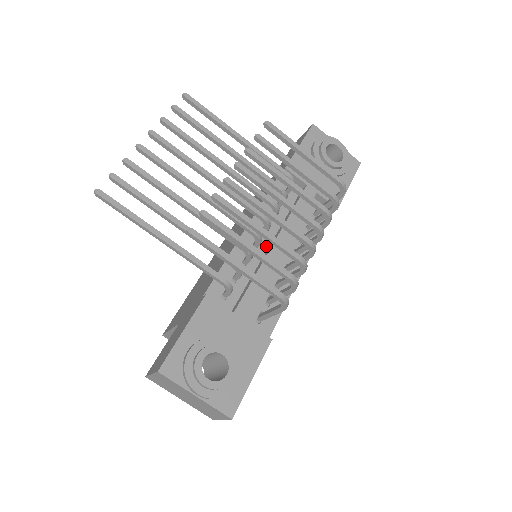
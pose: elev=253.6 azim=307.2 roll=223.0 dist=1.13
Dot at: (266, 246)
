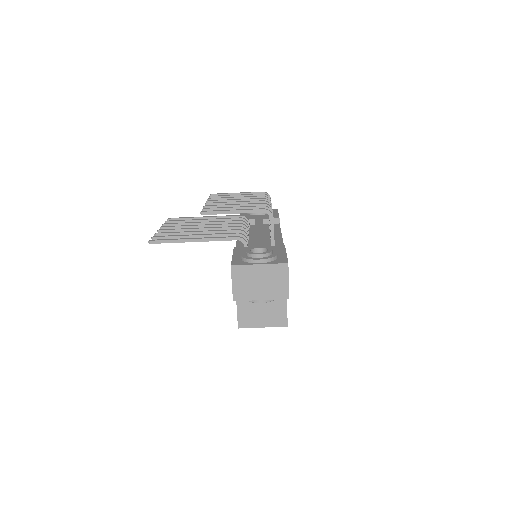
Dot at: (253, 238)
